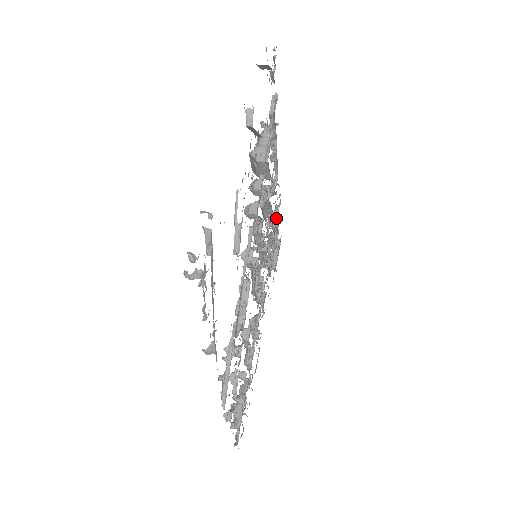
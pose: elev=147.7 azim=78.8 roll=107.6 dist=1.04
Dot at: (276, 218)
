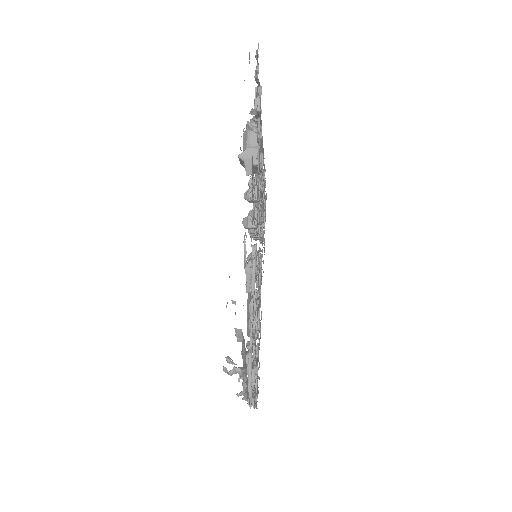
Dot at: (262, 186)
